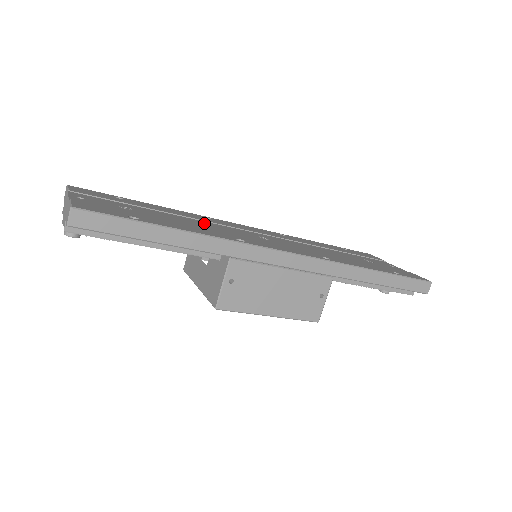
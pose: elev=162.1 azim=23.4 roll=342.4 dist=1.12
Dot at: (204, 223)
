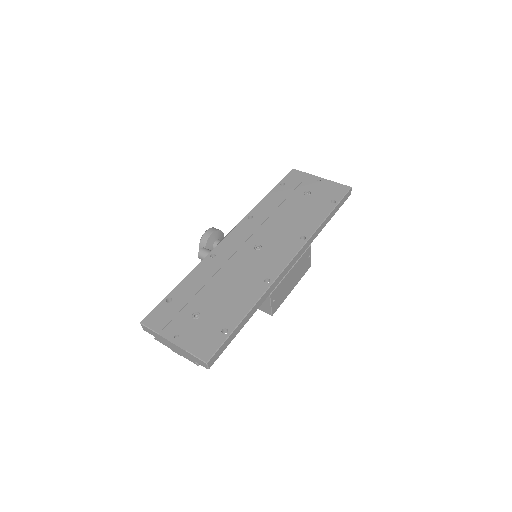
Dot at: (226, 273)
